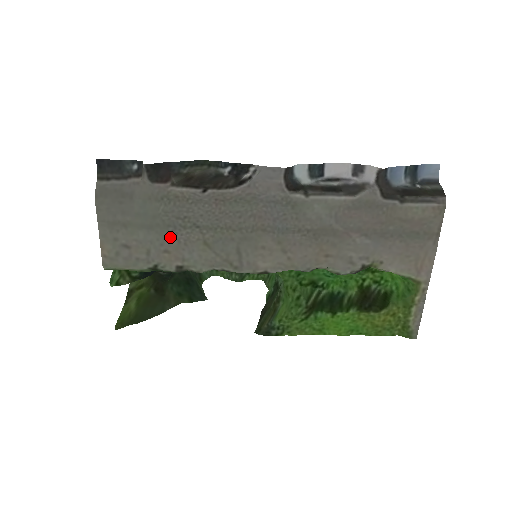
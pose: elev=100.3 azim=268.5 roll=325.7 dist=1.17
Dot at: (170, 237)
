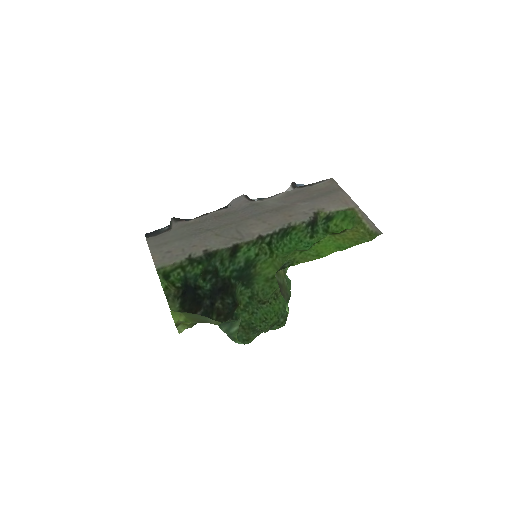
Dot at: (194, 239)
